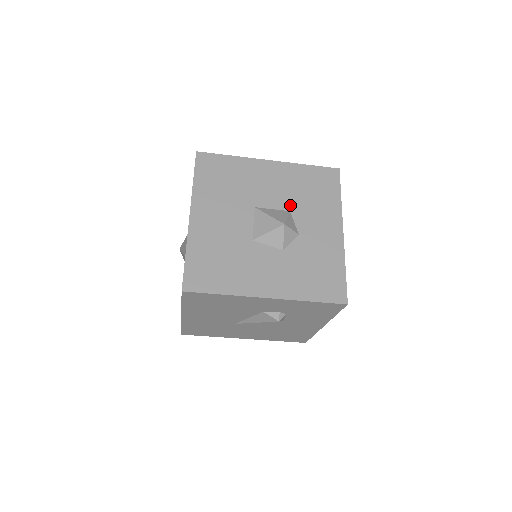
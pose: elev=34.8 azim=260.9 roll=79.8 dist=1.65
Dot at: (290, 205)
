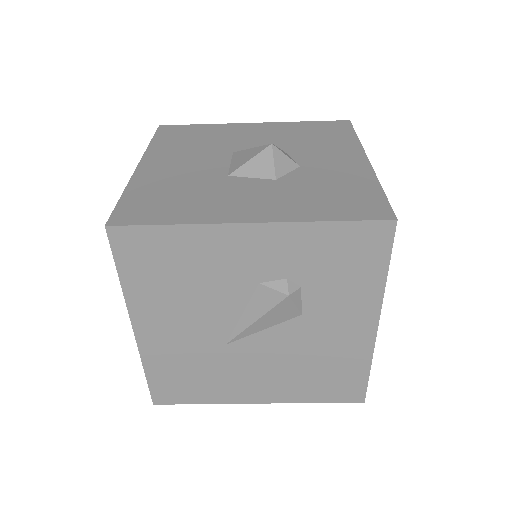
Dot at: (284, 147)
